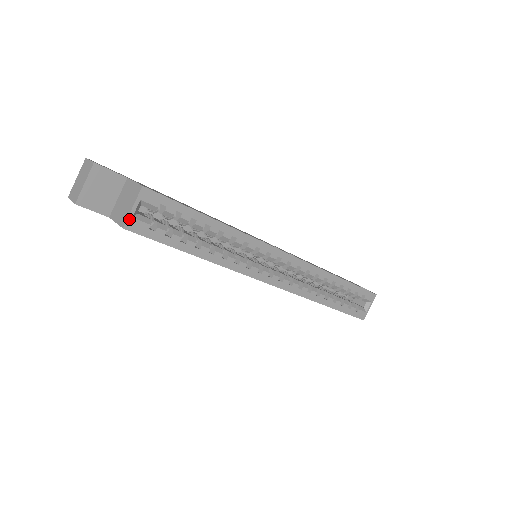
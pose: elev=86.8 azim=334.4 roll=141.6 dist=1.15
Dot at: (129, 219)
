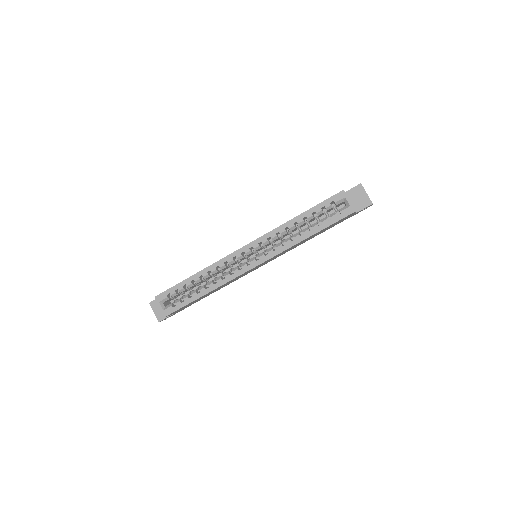
Dot at: (163, 312)
